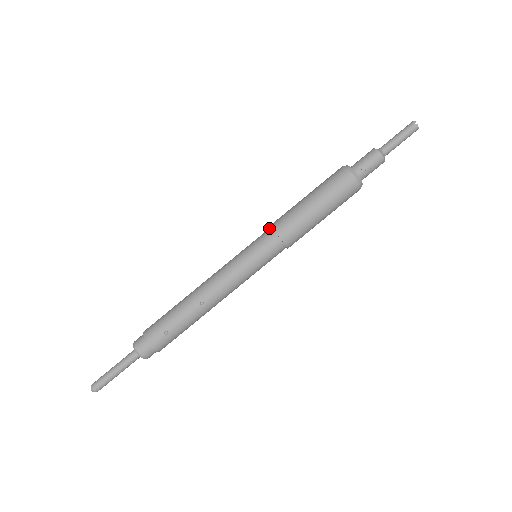
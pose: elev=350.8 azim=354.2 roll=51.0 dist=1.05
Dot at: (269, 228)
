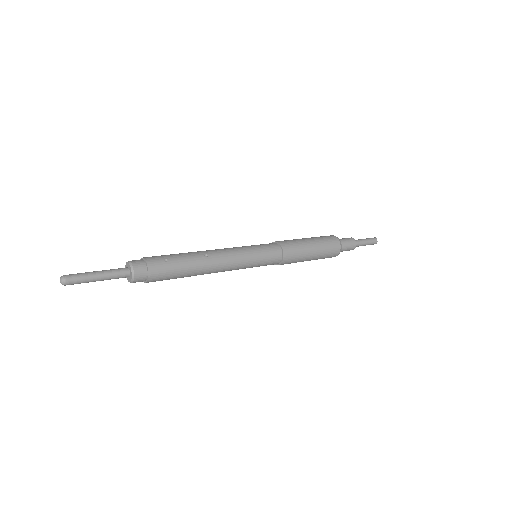
Dot at: occluded
